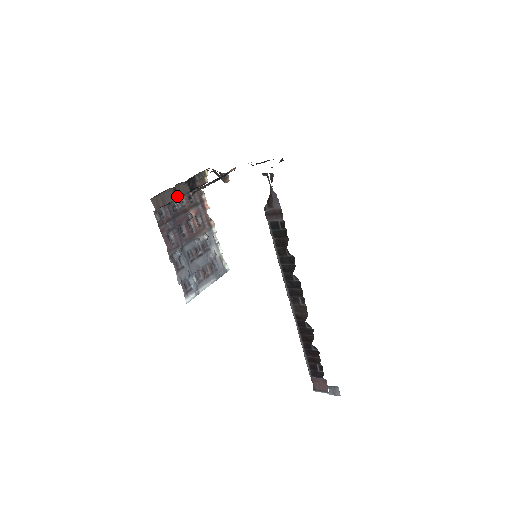
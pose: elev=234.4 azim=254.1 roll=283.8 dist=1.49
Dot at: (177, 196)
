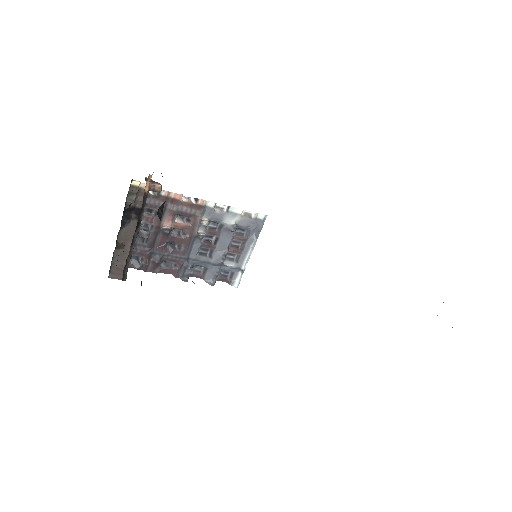
Dot at: (130, 244)
